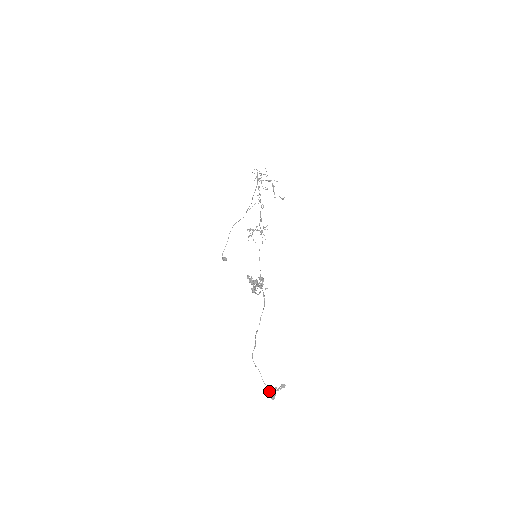
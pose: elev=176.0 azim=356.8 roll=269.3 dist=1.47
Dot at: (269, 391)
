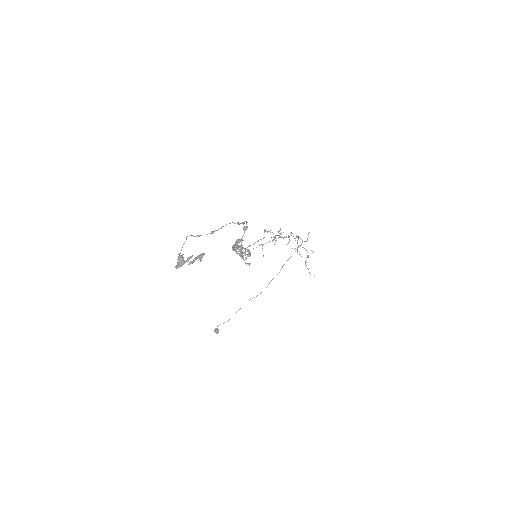
Dot at: (180, 255)
